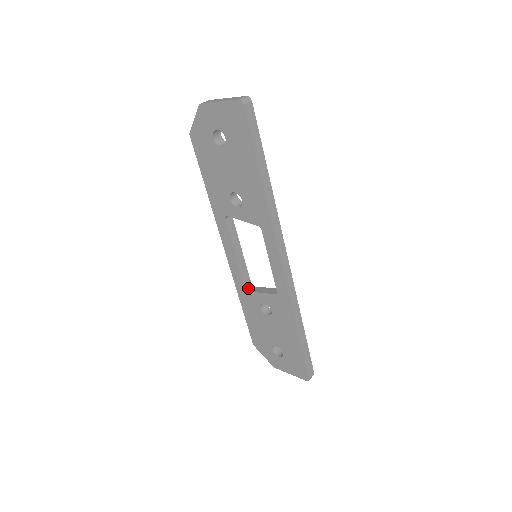
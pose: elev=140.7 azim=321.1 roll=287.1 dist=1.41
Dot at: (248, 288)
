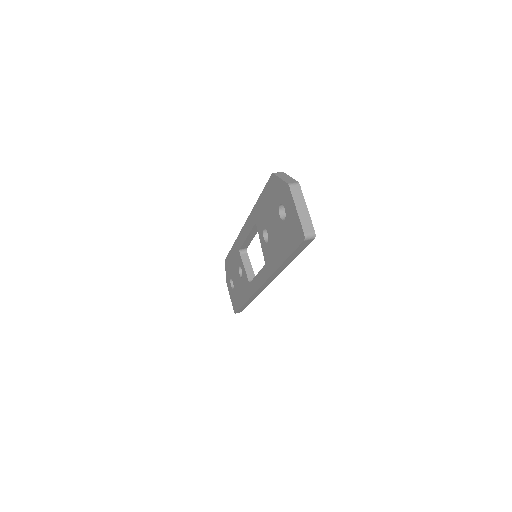
Dot at: (242, 251)
